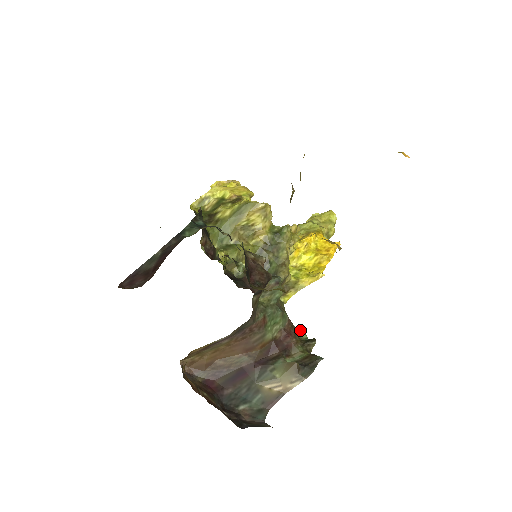
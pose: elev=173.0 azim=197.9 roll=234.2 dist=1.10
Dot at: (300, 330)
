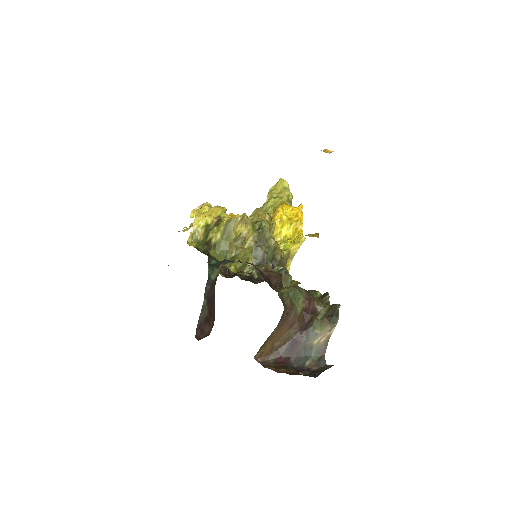
Dot at: (314, 291)
